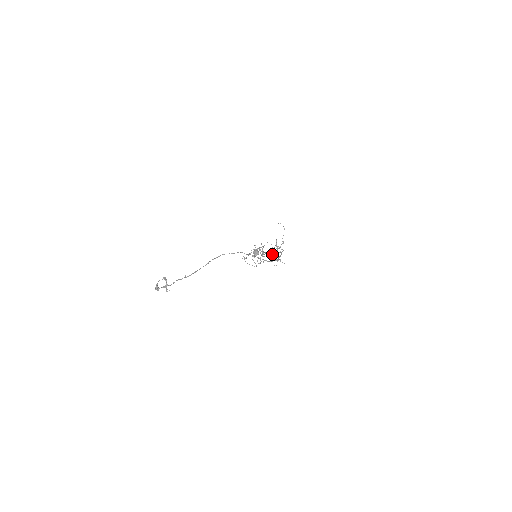
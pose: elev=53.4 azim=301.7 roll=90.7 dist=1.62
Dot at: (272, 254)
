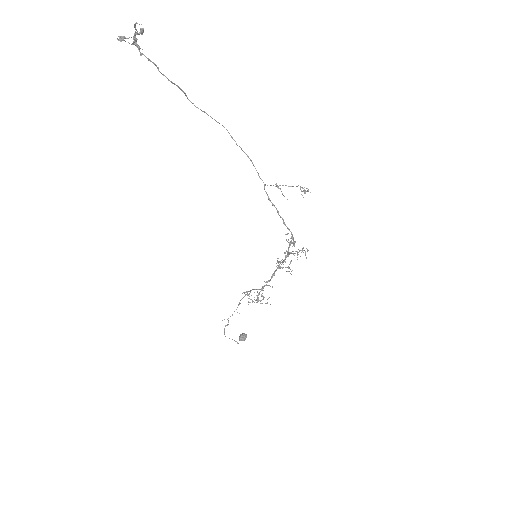
Dot at: (279, 266)
